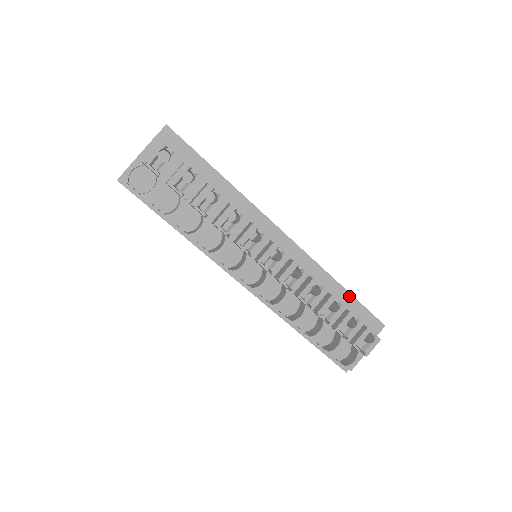
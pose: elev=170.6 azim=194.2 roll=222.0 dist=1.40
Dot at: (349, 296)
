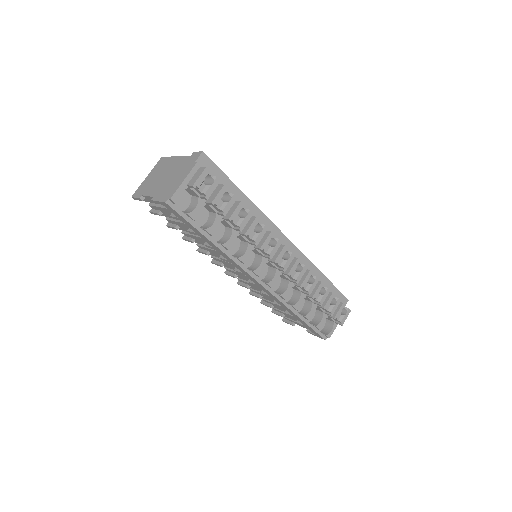
Dot at: (327, 281)
